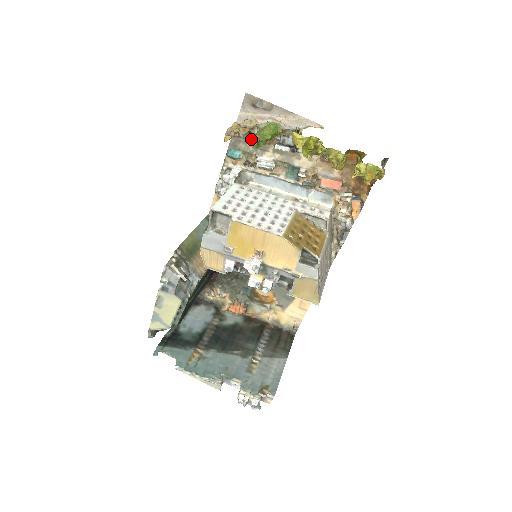
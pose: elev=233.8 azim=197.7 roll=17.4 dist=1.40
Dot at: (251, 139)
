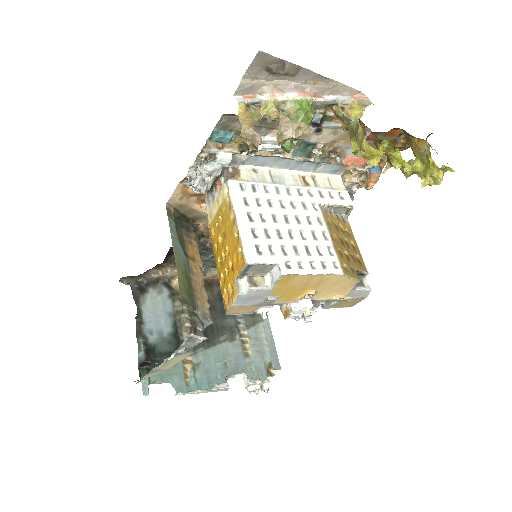
Dot at: occluded
